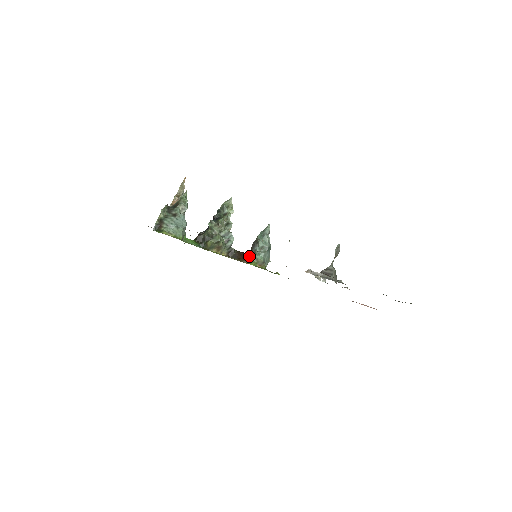
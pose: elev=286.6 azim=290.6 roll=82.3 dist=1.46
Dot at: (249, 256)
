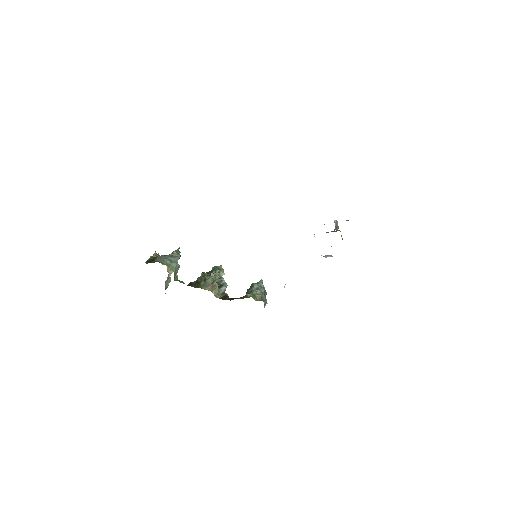
Dot at: (245, 295)
